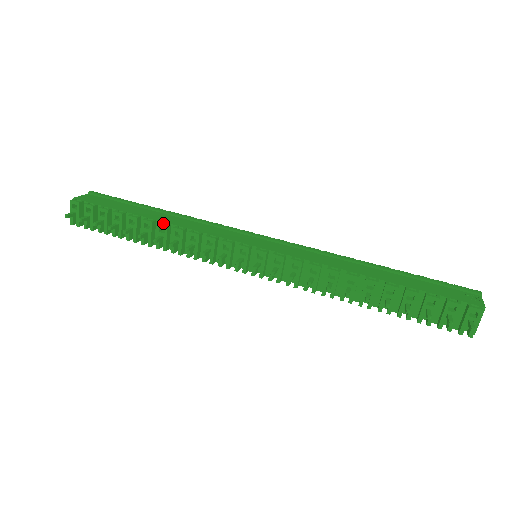
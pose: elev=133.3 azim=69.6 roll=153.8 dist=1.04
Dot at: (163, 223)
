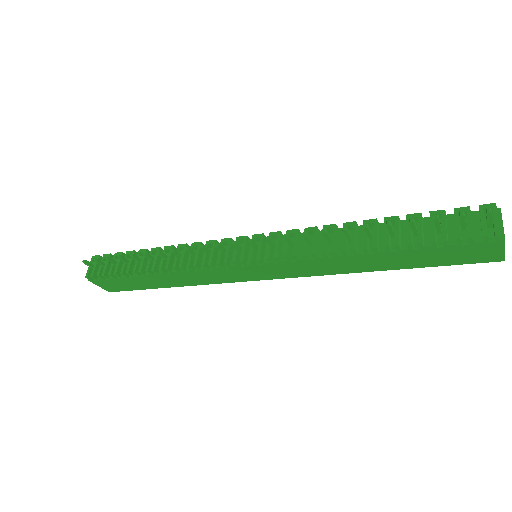
Dot at: occluded
